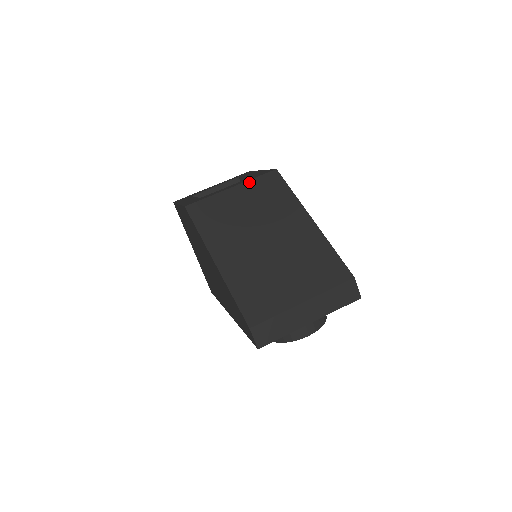
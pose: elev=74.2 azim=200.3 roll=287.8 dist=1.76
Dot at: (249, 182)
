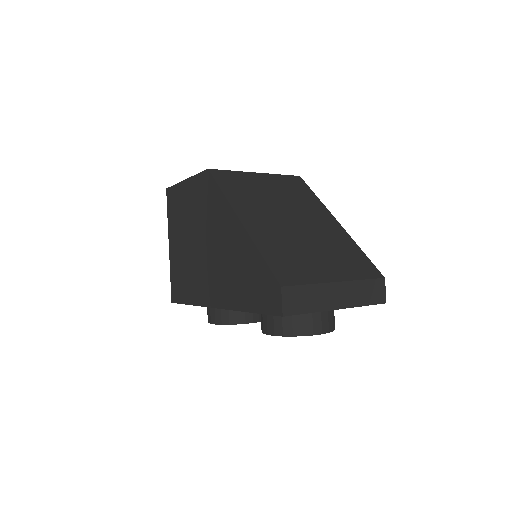
Dot at: (274, 175)
